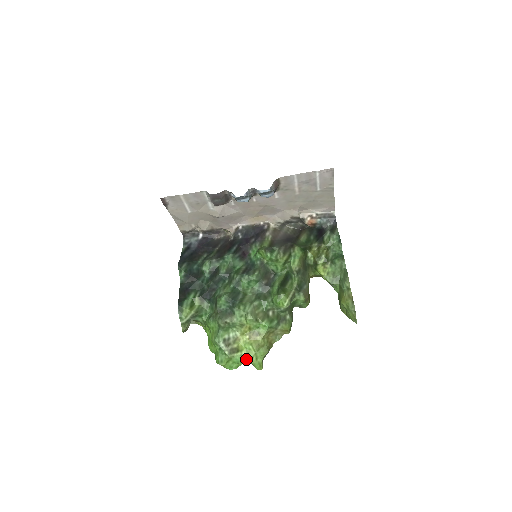
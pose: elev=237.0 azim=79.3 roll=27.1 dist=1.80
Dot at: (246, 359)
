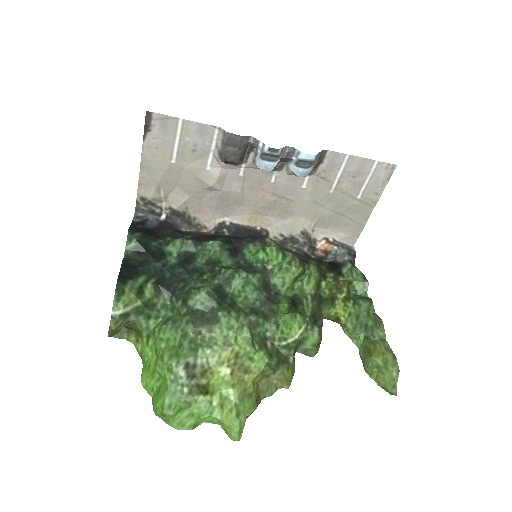
Dot at: (216, 412)
